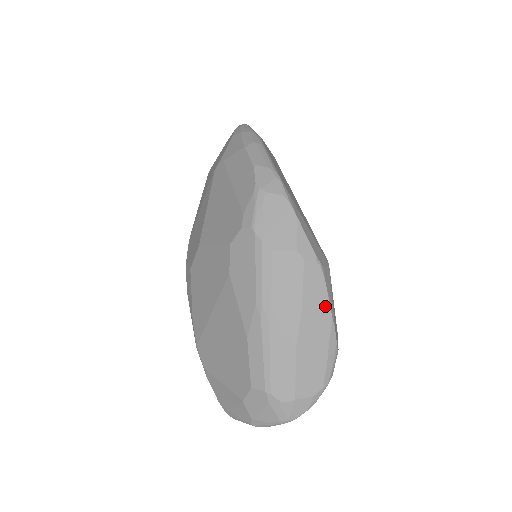
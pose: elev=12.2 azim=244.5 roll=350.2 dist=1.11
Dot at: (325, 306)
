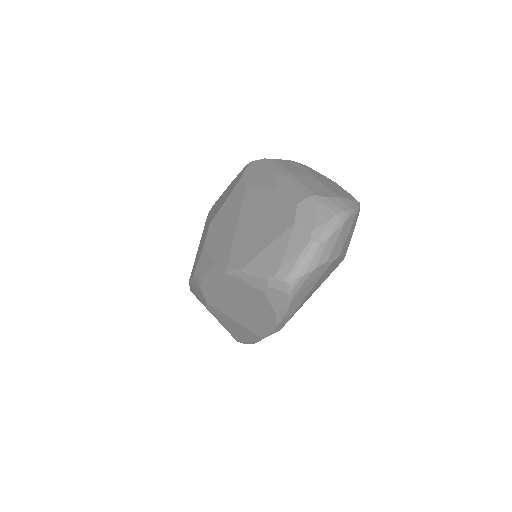
Dot at: (325, 177)
